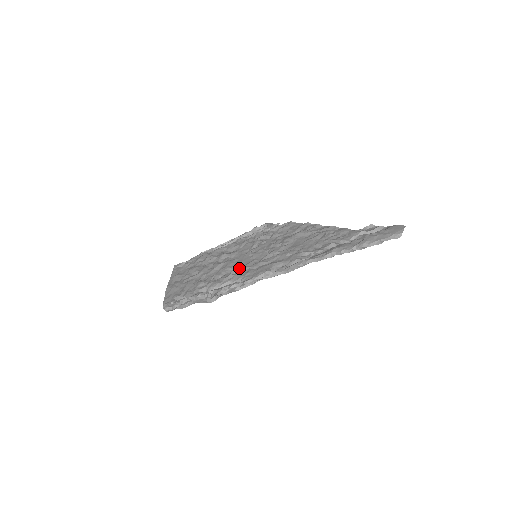
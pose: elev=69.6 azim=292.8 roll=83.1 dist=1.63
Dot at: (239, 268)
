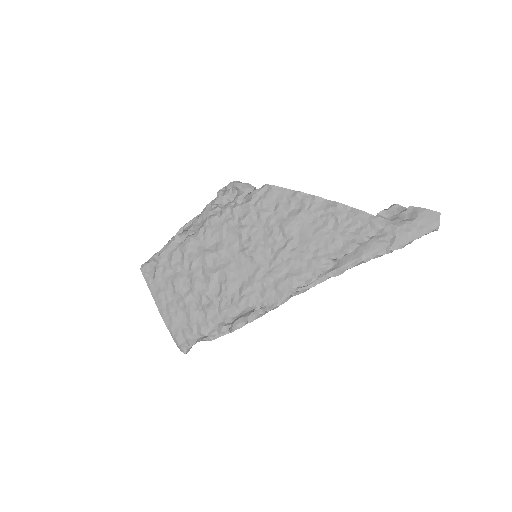
Dot at: (247, 283)
